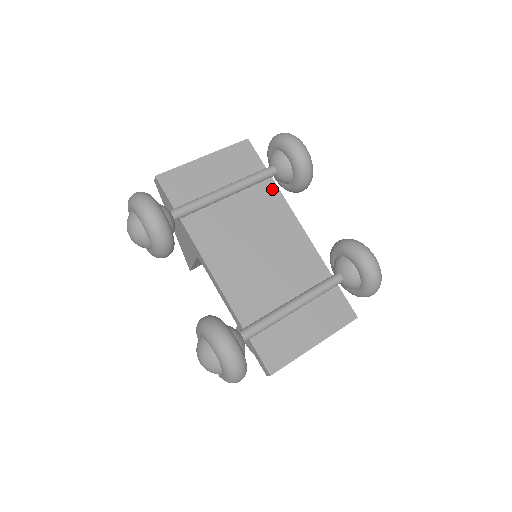
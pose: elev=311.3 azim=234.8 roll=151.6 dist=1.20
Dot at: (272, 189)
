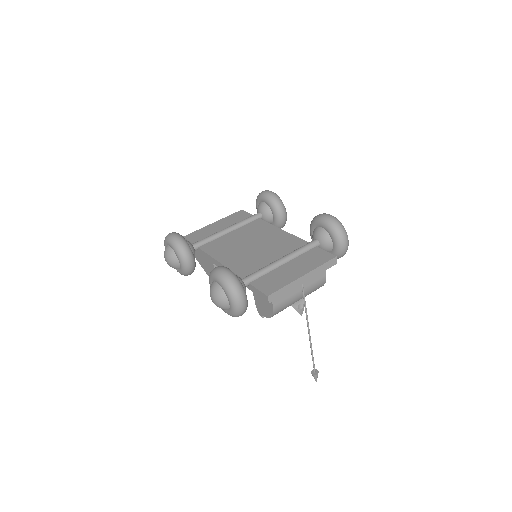
Dot at: (260, 222)
